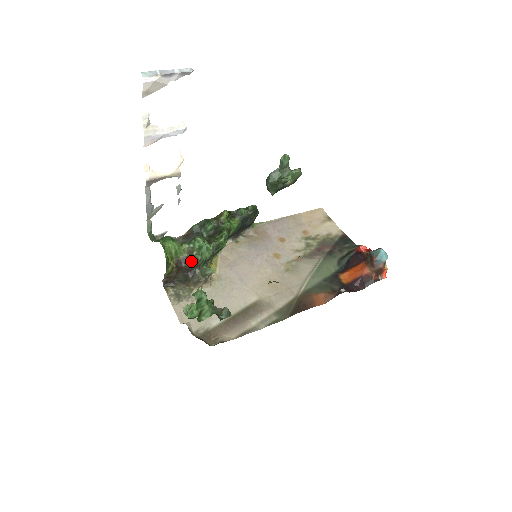
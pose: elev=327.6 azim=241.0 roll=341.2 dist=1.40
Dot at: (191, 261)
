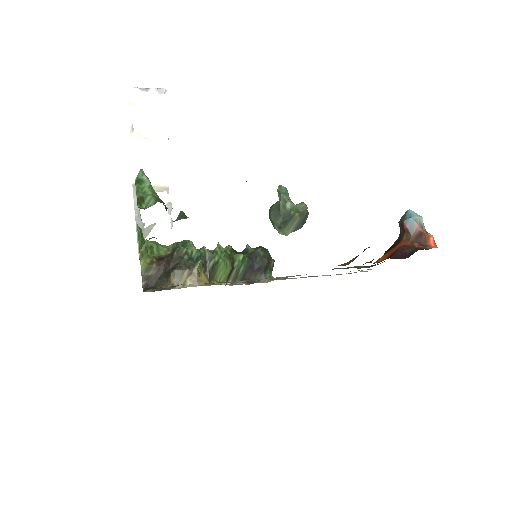
Dot at: (174, 253)
